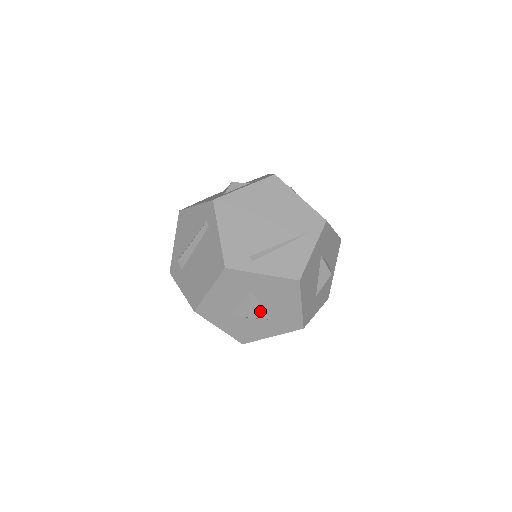
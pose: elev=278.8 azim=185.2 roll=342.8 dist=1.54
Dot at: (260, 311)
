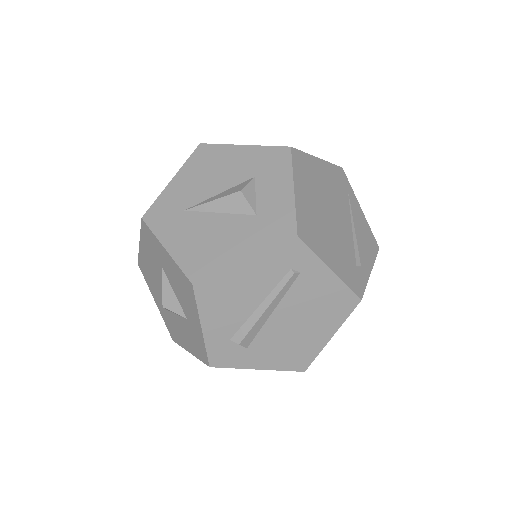
Dot at: occluded
